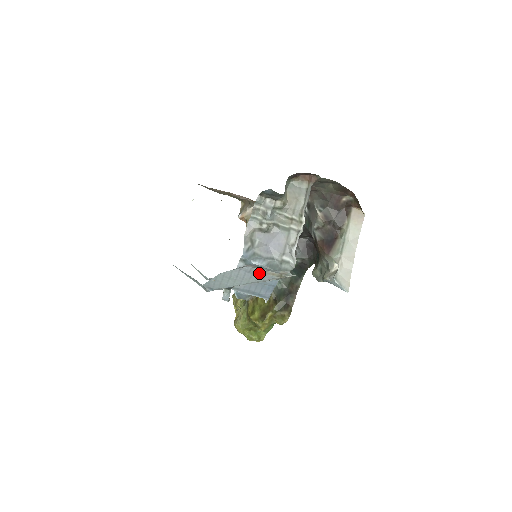
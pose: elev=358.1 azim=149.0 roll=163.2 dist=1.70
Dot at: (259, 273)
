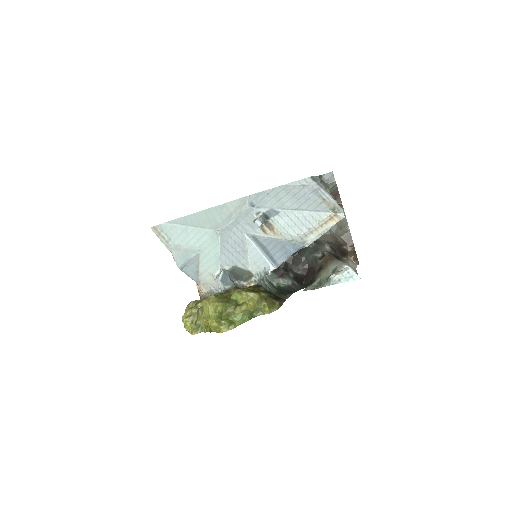
Dot at: (318, 198)
